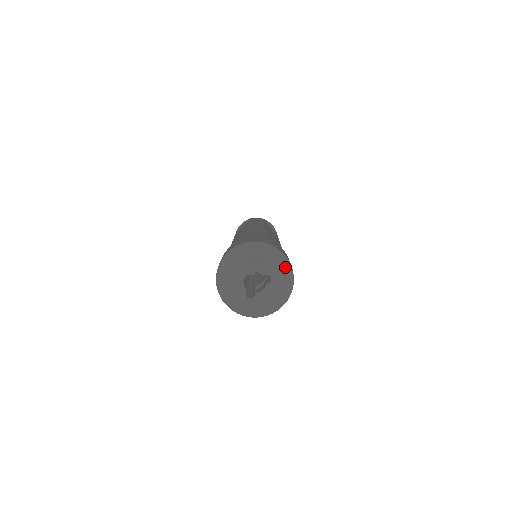
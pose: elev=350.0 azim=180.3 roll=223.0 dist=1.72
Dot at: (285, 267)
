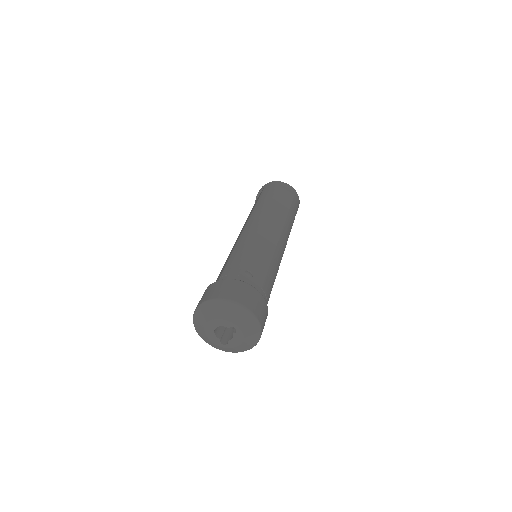
Dot at: (246, 316)
